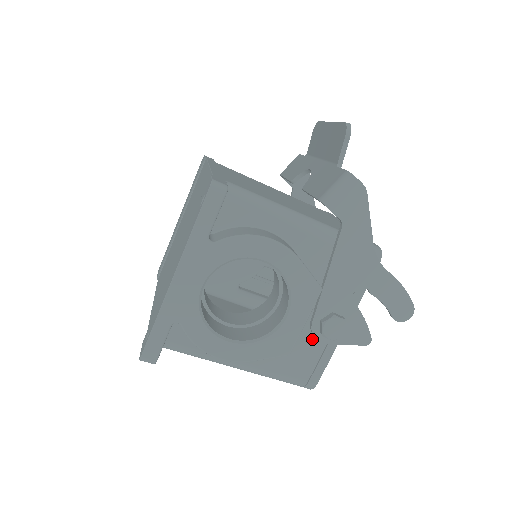
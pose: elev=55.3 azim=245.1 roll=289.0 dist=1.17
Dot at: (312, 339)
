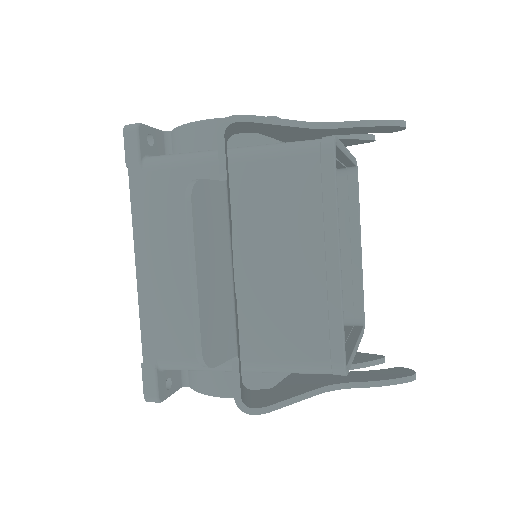
Dot at: occluded
